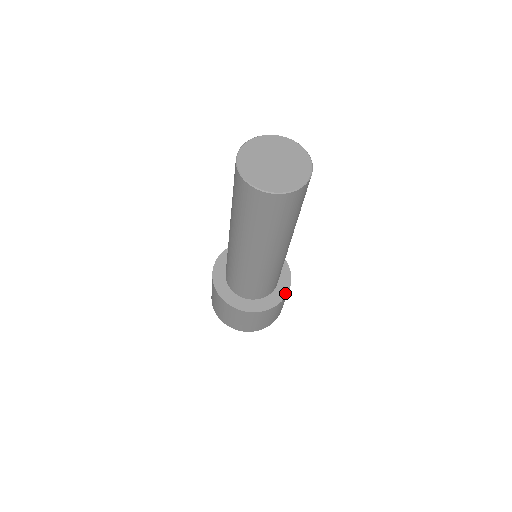
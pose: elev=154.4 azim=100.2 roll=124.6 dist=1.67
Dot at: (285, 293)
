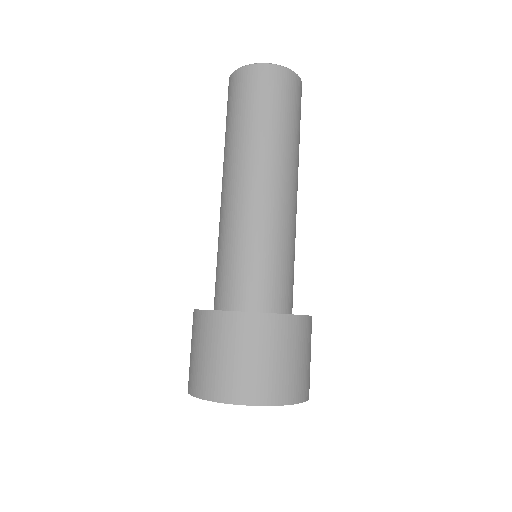
Dot at: occluded
